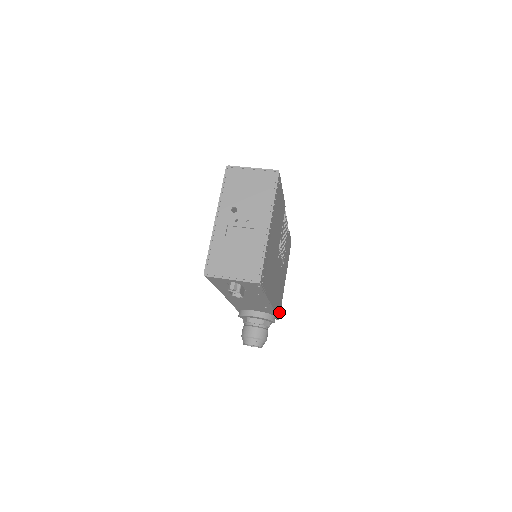
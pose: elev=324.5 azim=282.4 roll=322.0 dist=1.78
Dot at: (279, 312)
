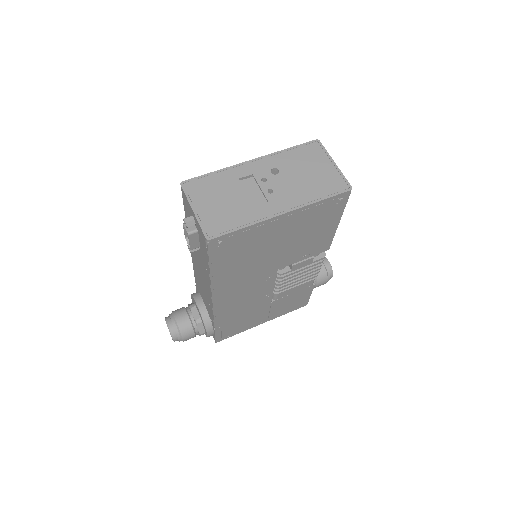
Dot at: (223, 336)
